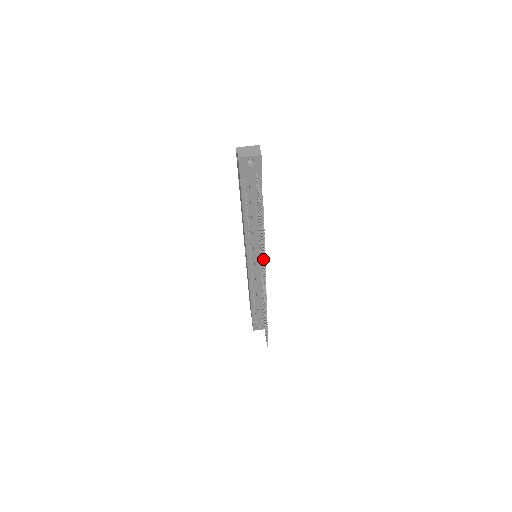
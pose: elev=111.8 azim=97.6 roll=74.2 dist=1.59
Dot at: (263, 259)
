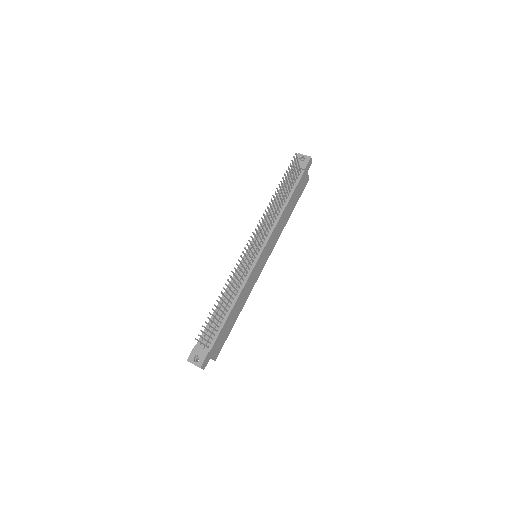
Dot at: (268, 209)
